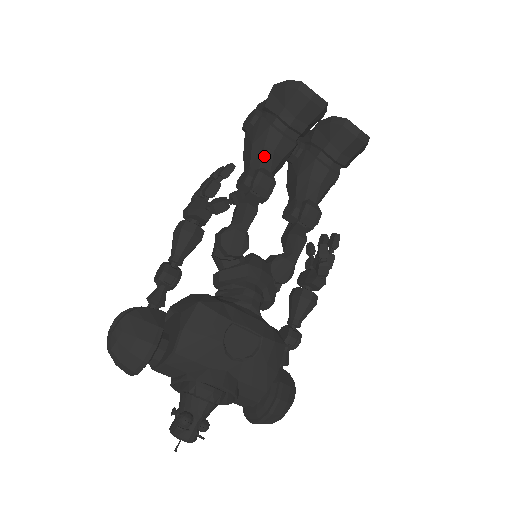
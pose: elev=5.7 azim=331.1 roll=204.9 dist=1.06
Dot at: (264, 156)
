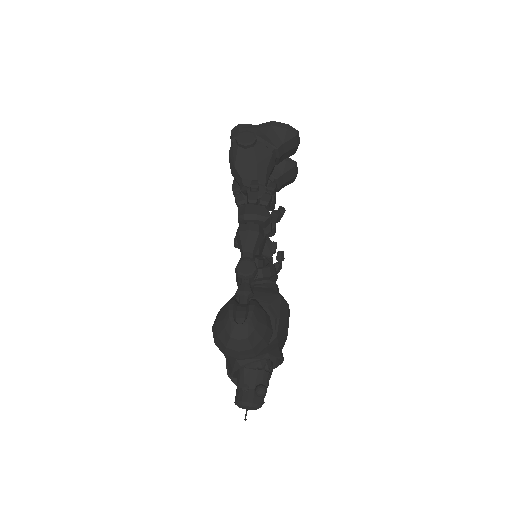
Dot at: (267, 177)
